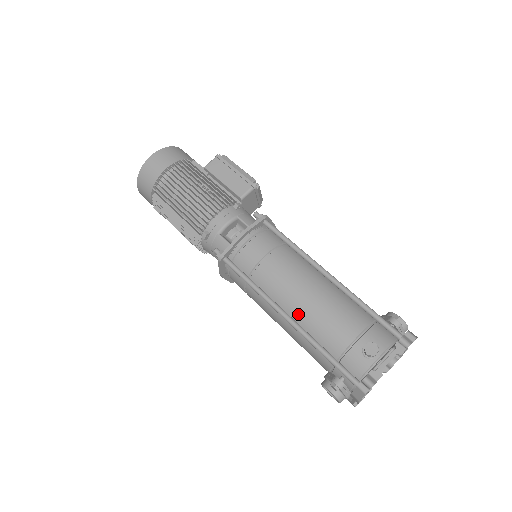
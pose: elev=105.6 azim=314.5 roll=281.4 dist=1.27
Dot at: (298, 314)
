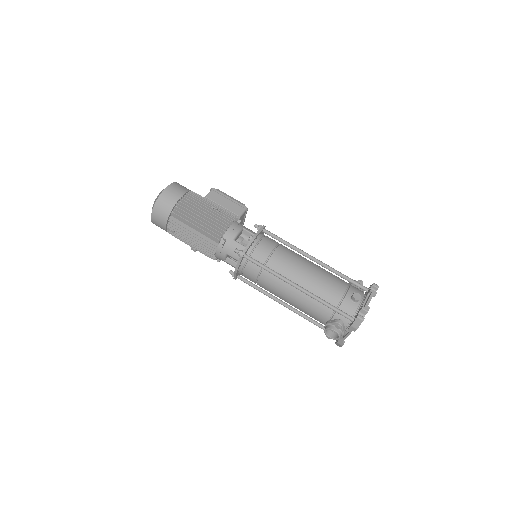
Dot at: (305, 284)
